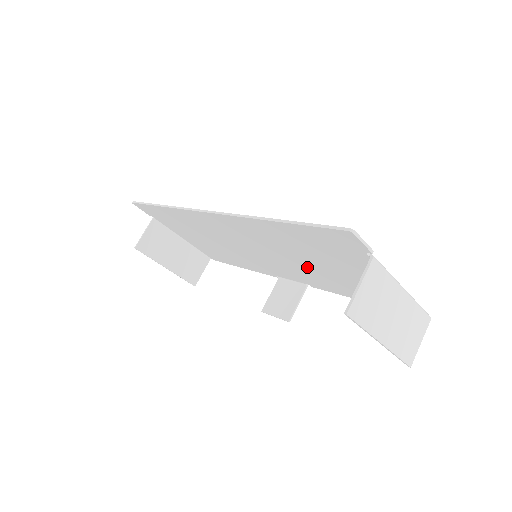
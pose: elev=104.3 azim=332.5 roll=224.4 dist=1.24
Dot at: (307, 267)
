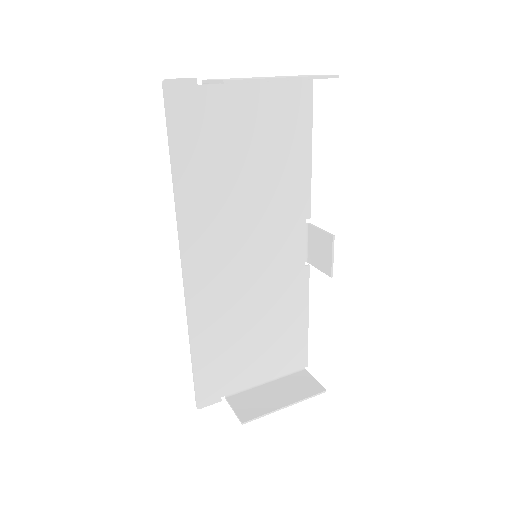
Dot at: (260, 192)
